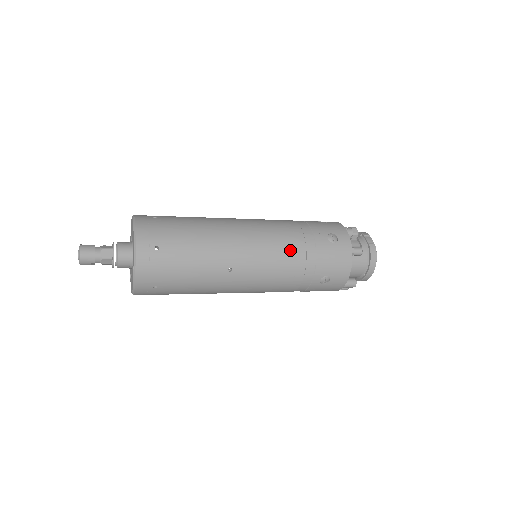
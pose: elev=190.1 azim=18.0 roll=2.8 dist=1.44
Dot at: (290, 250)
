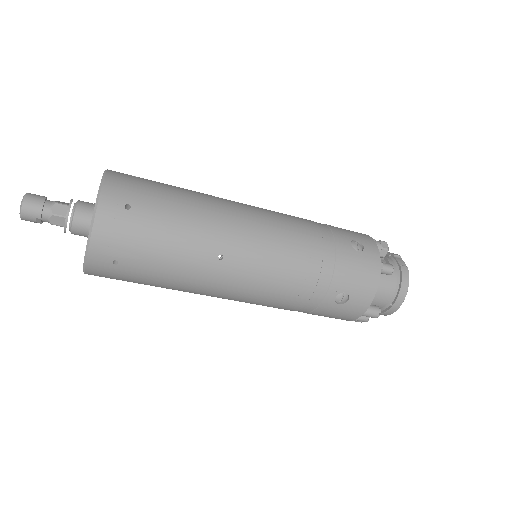
Dot at: (303, 248)
